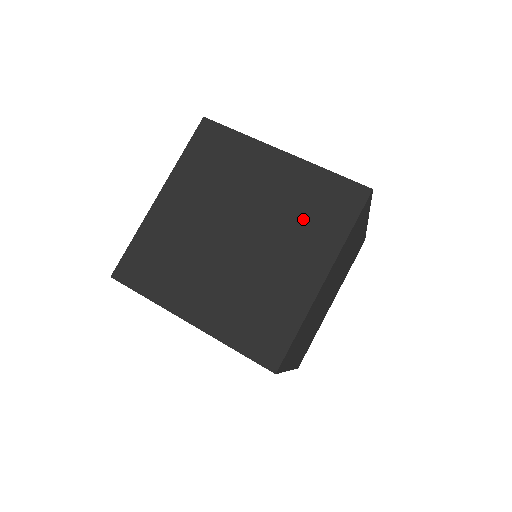
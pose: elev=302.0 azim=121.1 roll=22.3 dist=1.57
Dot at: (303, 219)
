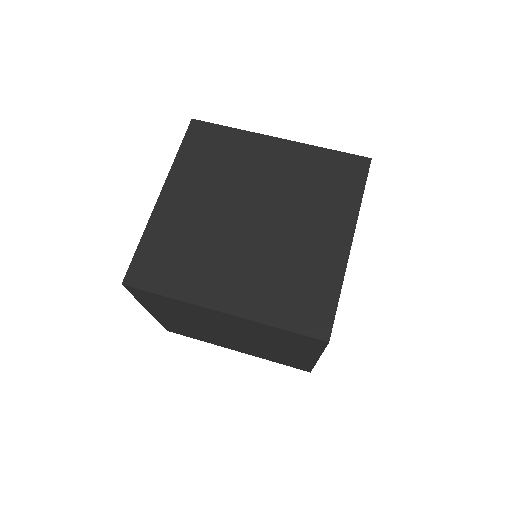
Dot at: (315, 193)
